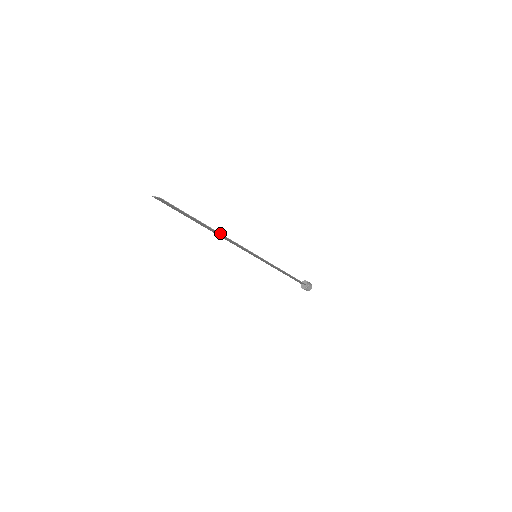
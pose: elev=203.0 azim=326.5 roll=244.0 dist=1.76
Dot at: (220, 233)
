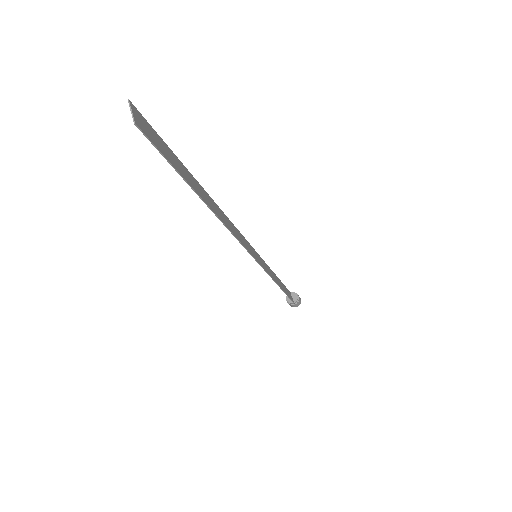
Dot at: (220, 219)
